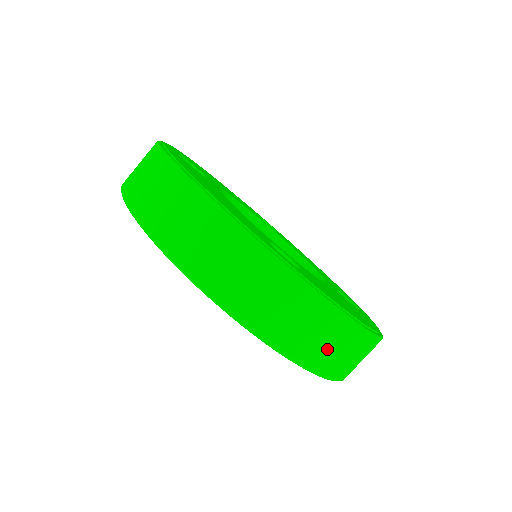
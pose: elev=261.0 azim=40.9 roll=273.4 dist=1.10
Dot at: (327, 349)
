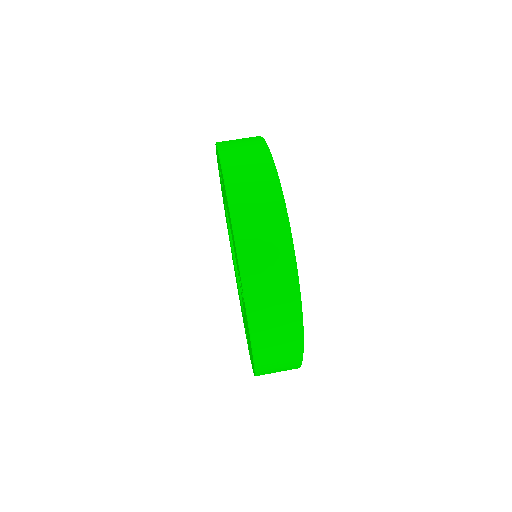
Dot at: (275, 352)
